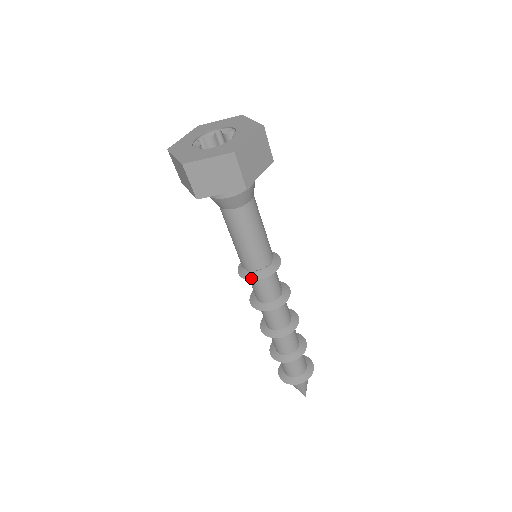
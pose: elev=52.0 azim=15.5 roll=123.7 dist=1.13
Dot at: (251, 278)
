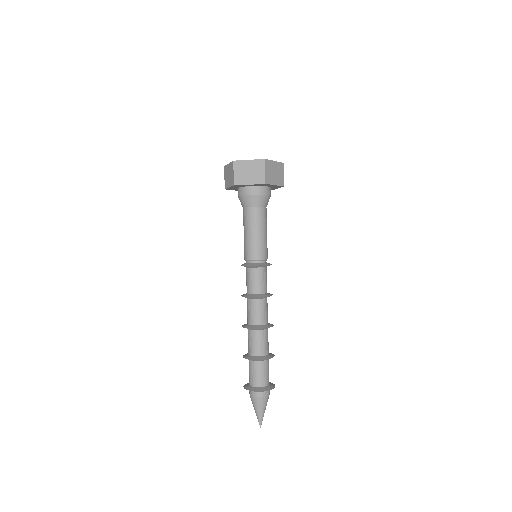
Dot at: (249, 265)
